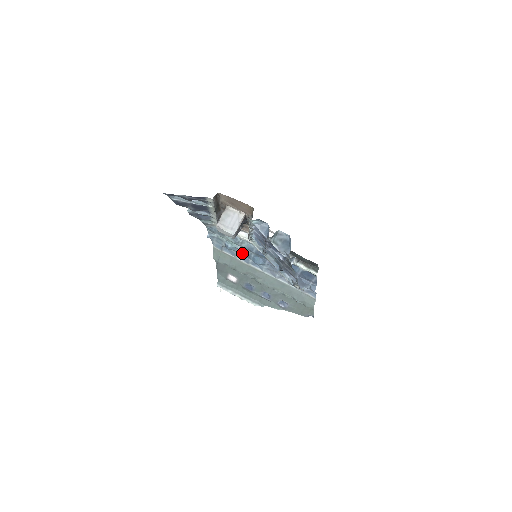
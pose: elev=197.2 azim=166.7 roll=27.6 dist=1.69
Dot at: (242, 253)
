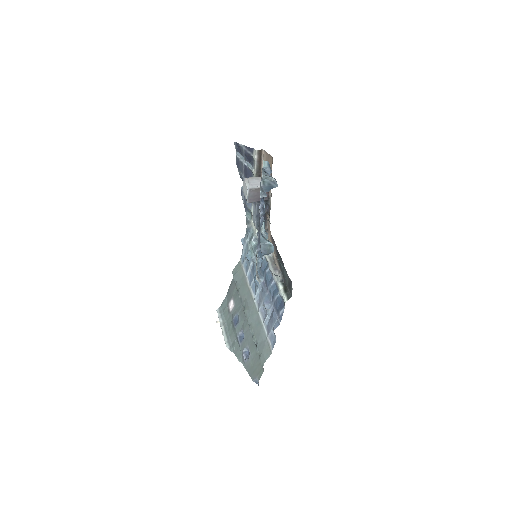
Dot at: (252, 268)
